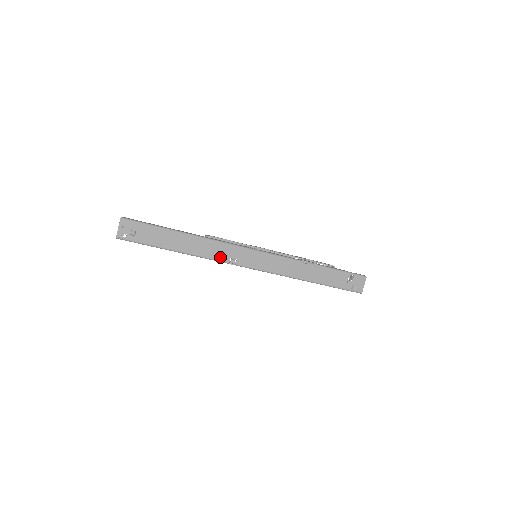
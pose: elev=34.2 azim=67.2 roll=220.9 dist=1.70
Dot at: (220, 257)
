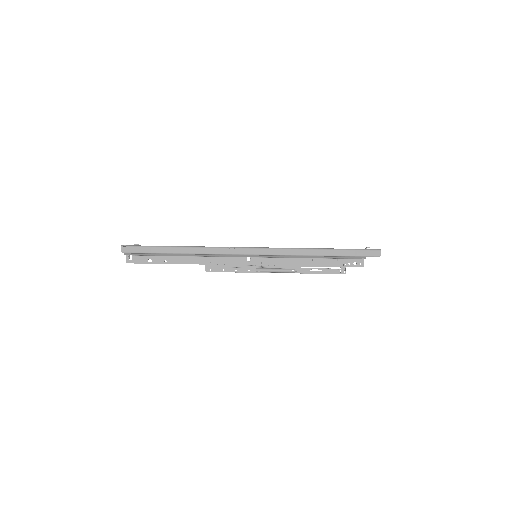
Dot at: (219, 247)
